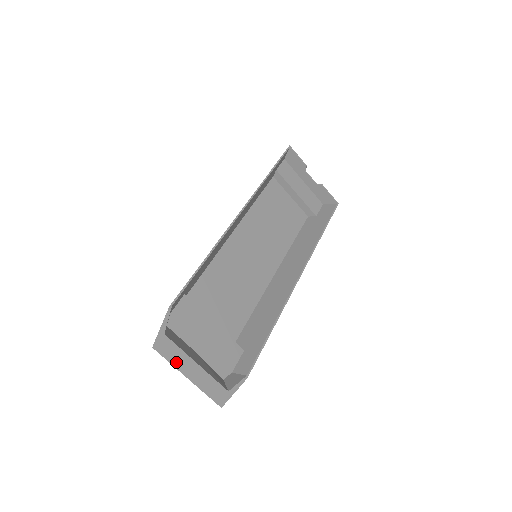
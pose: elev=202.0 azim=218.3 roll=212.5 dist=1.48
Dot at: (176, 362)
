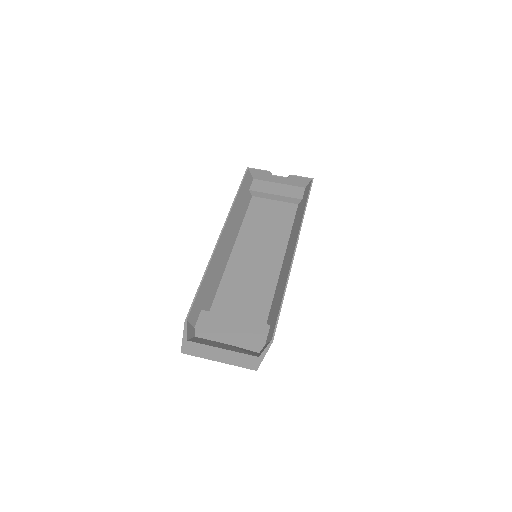
Dot at: (204, 355)
